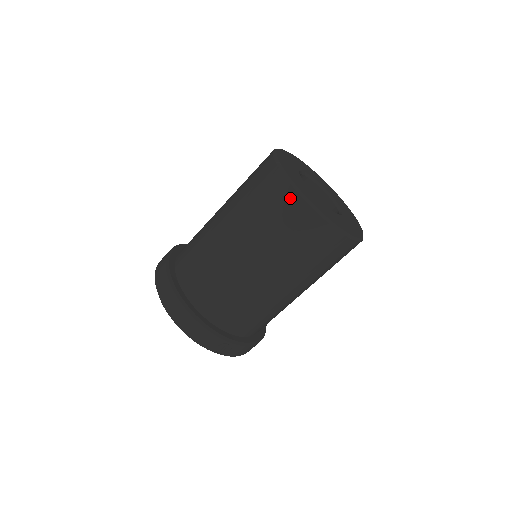
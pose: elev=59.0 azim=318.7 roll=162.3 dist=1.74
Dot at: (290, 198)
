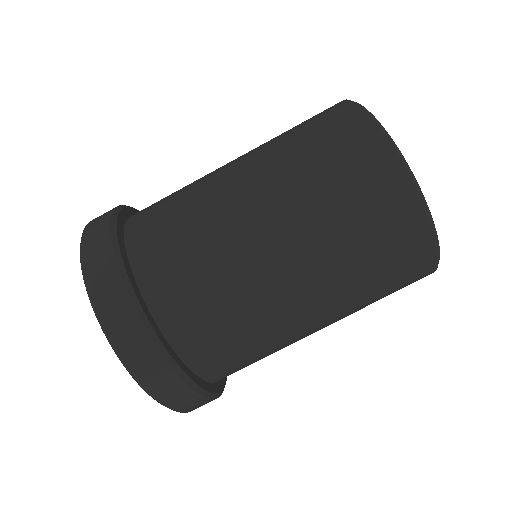
Dot at: (405, 202)
